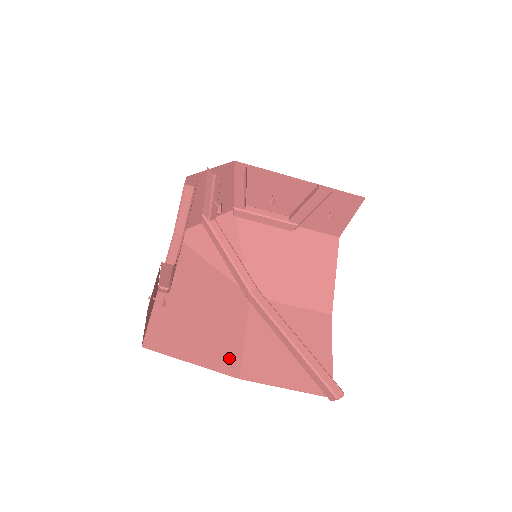
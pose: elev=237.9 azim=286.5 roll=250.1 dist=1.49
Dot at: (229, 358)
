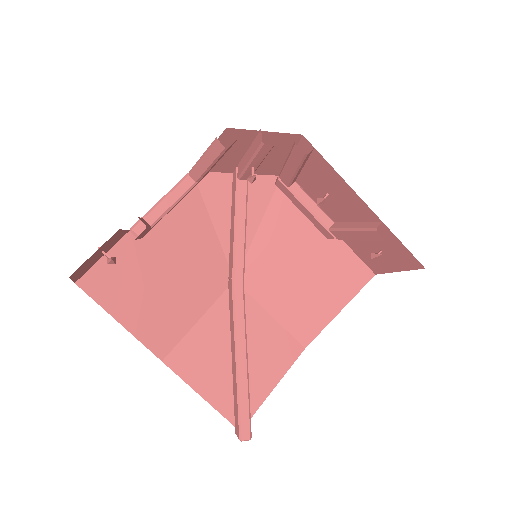
Dot at: (165, 335)
